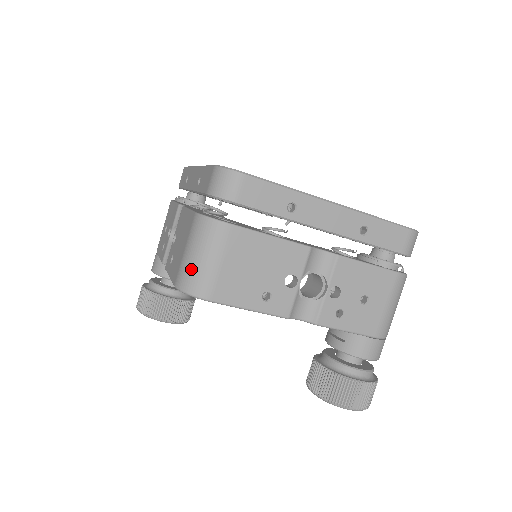
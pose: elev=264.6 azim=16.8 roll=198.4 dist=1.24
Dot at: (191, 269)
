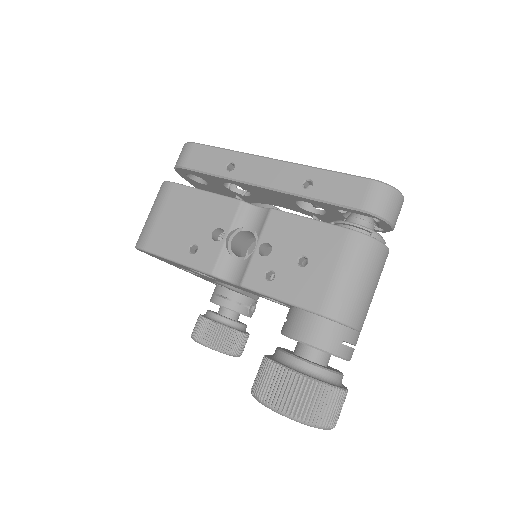
Dot at: occluded
